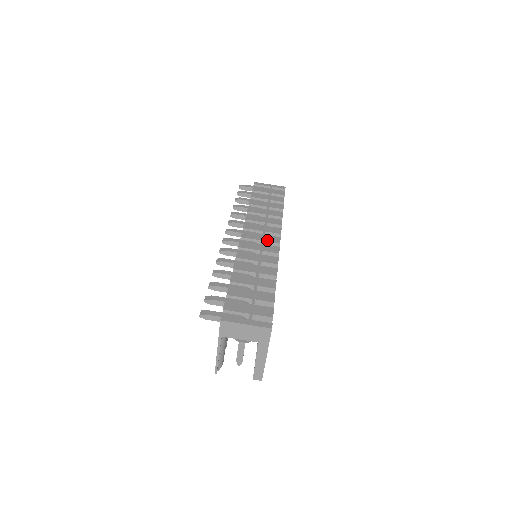
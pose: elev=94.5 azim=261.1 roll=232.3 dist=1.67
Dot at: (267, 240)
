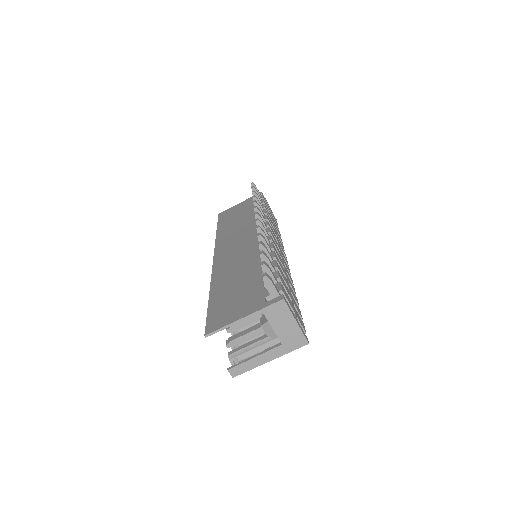
Dot at: occluded
